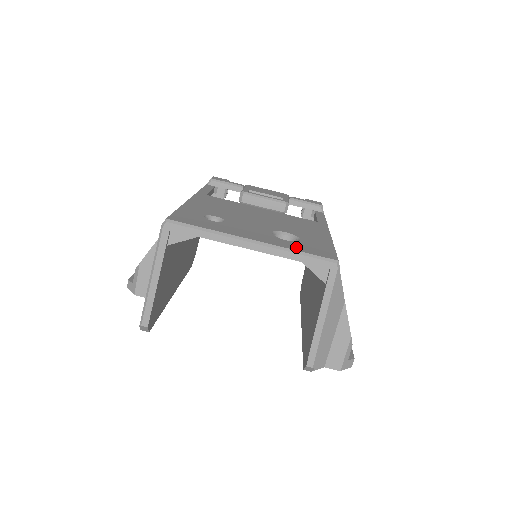
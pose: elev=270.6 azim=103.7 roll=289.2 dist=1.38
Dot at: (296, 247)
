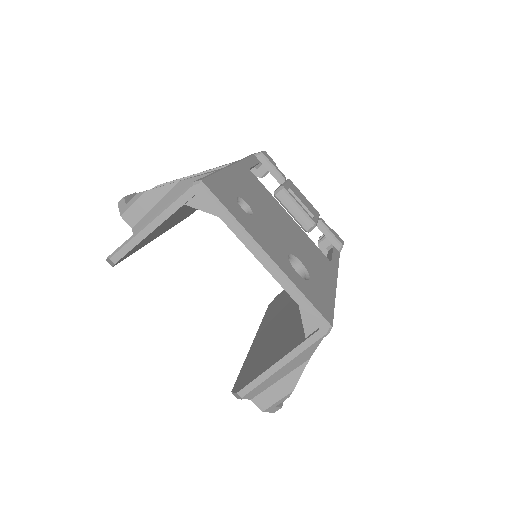
Dot at: (303, 287)
